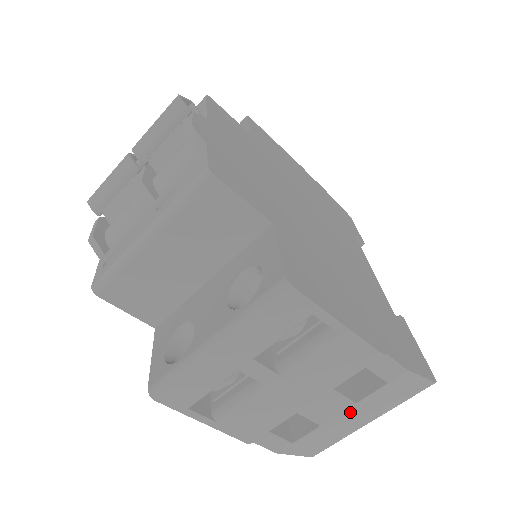
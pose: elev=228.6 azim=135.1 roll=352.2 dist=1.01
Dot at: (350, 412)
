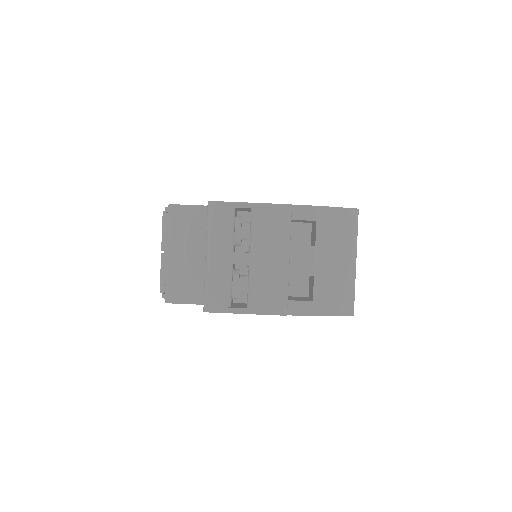
Dot at: (322, 256)
